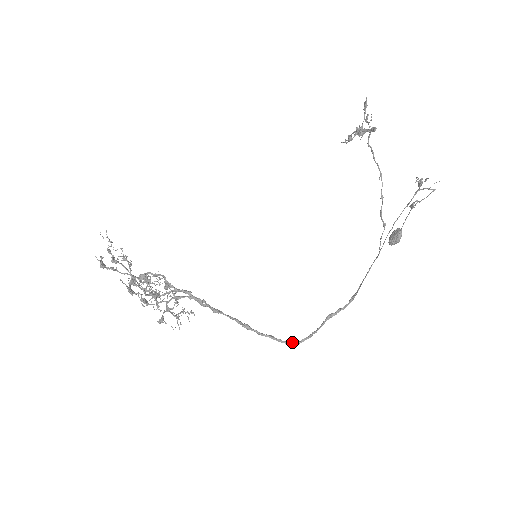
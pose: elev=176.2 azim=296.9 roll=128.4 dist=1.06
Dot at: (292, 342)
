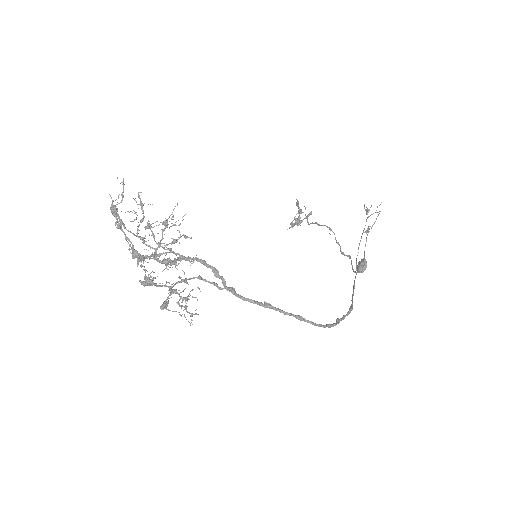
Dot at: occluded
